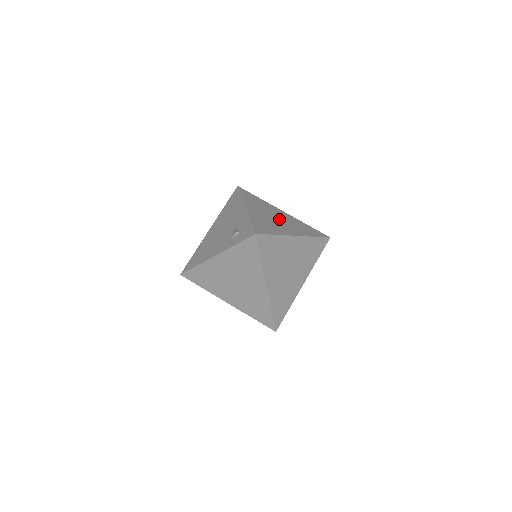
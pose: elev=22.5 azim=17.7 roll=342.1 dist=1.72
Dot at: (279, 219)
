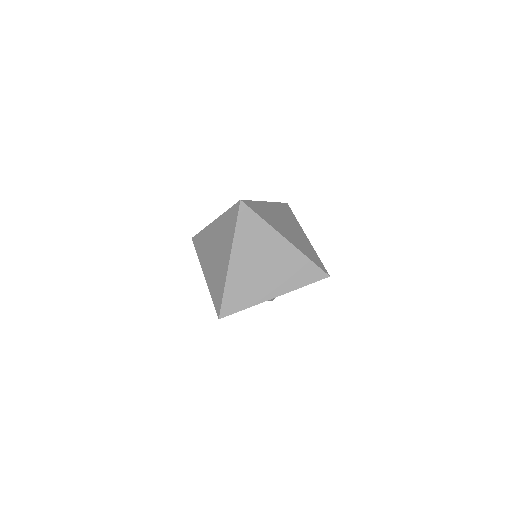
Dot at: (290, 229)
